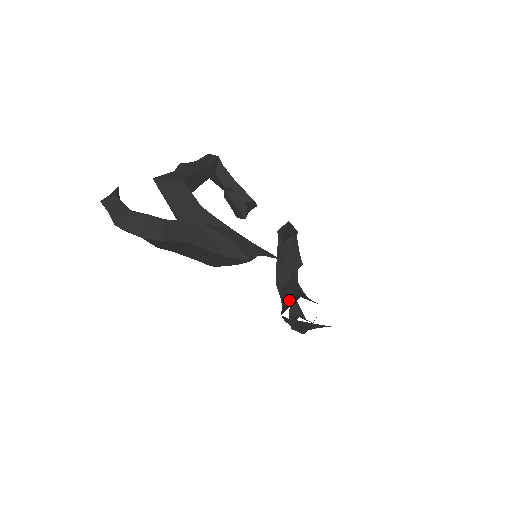
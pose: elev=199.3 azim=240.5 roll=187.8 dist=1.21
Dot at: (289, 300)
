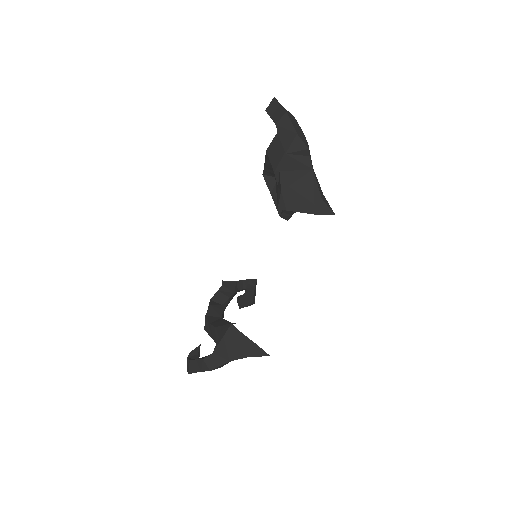
Dot at: occluded
